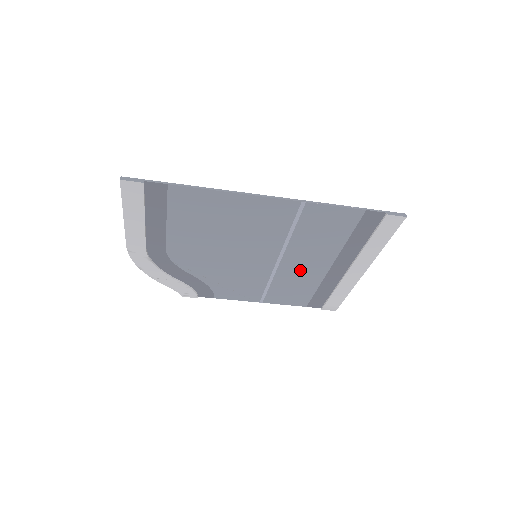
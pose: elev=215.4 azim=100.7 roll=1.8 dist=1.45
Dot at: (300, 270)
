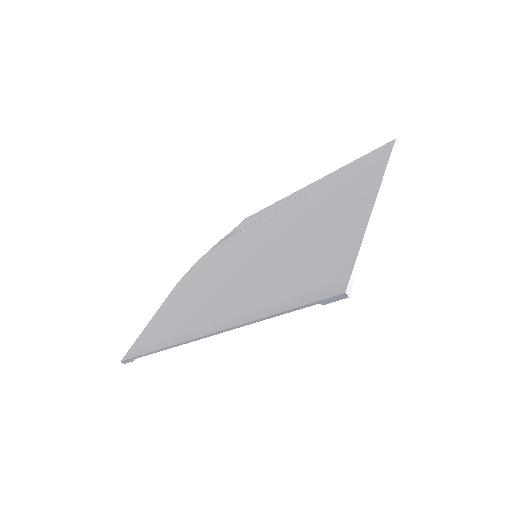
Dot at: (307, 224)
